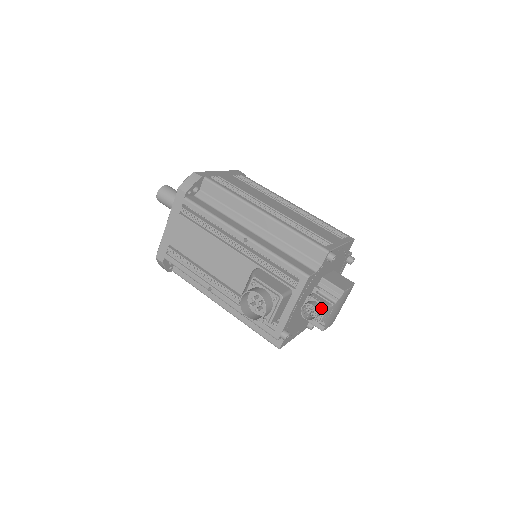
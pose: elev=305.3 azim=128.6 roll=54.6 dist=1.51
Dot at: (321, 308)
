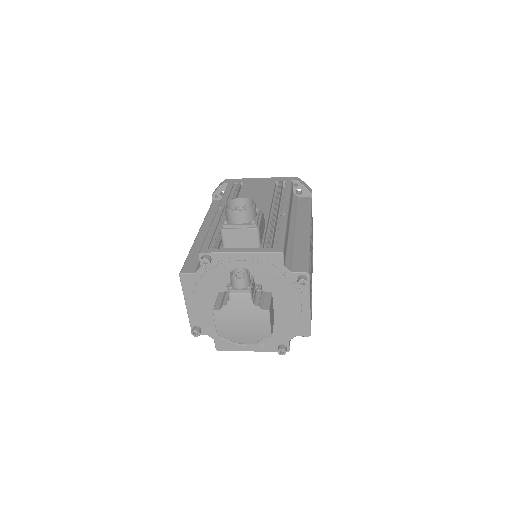
Dot at: (247, 287)
